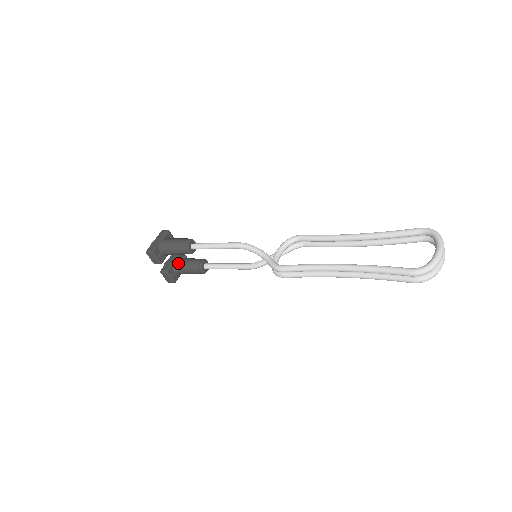
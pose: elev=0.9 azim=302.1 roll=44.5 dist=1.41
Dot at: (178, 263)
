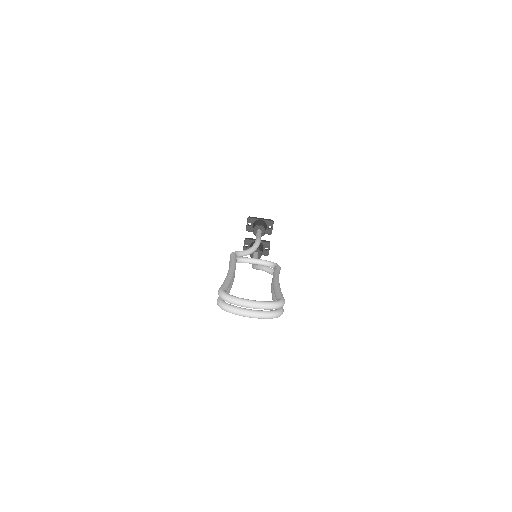
Dot at: occluded
